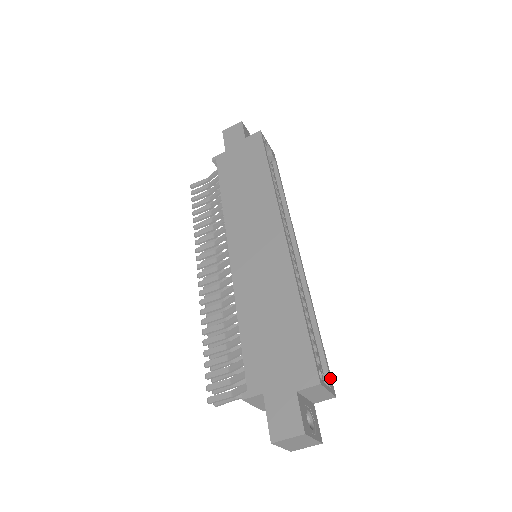
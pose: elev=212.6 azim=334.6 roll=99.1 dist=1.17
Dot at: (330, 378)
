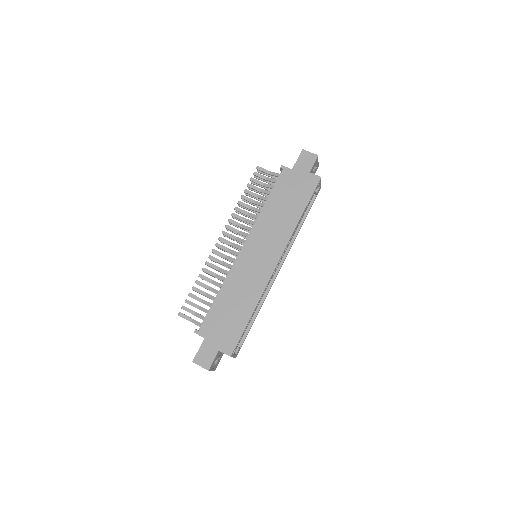
Dot at: occluded
